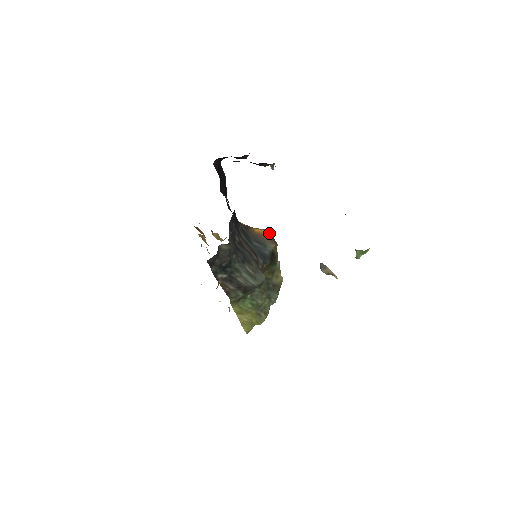
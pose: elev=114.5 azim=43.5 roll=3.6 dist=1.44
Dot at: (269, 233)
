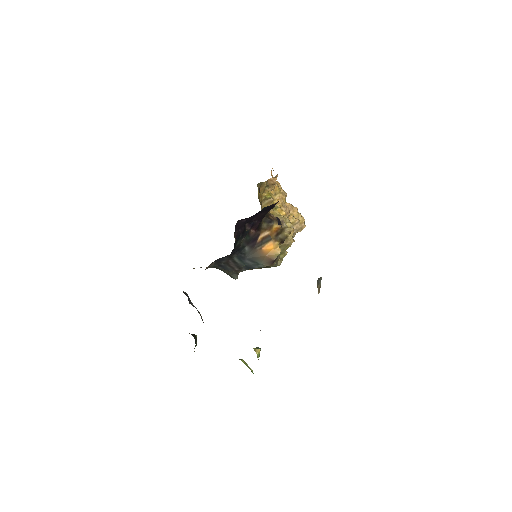
Dot at: (274, 256)
